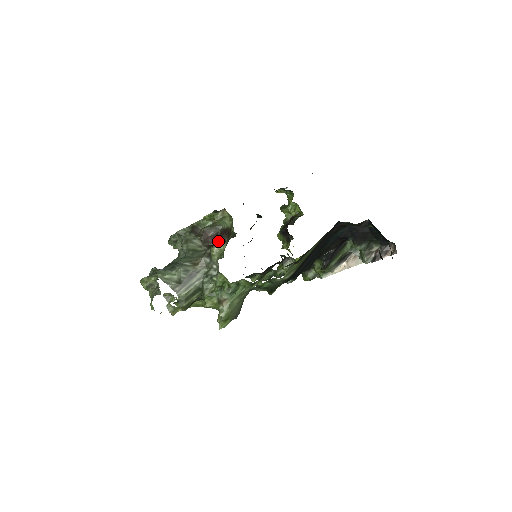
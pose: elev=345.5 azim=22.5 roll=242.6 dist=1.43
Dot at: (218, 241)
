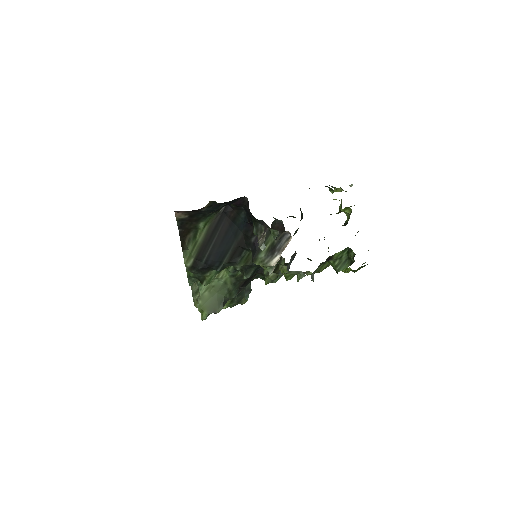
Dot at: occluded
